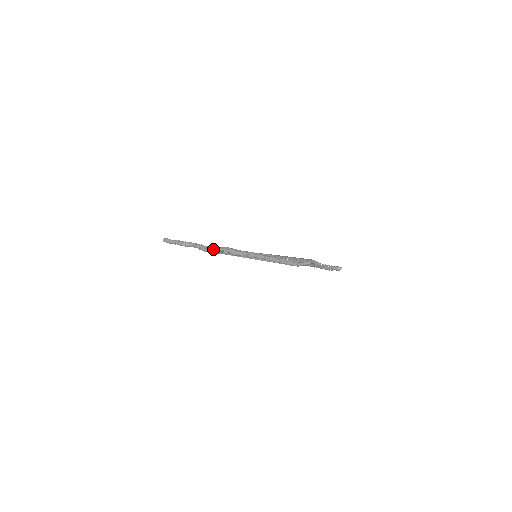
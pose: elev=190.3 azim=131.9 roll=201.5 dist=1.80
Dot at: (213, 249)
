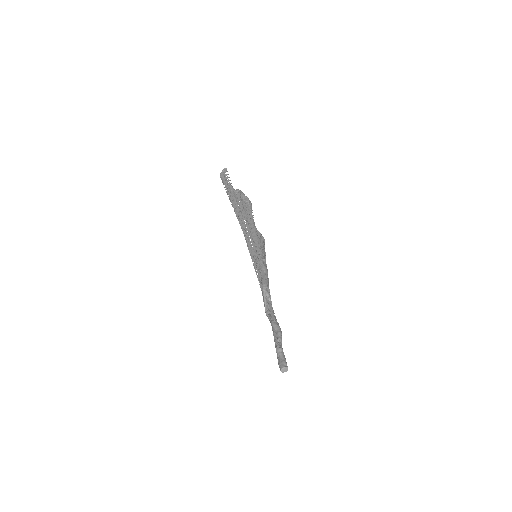
Dot at: (271, 306)
